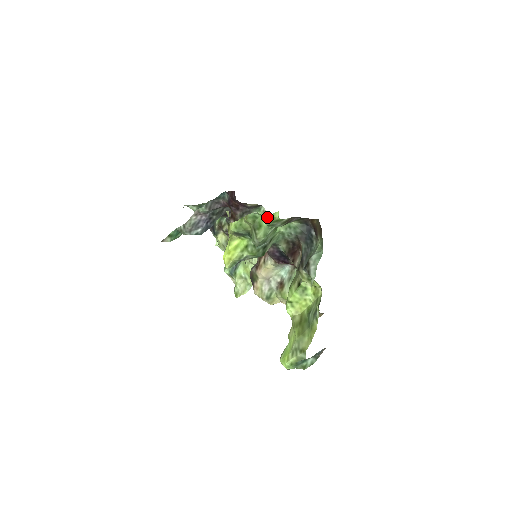
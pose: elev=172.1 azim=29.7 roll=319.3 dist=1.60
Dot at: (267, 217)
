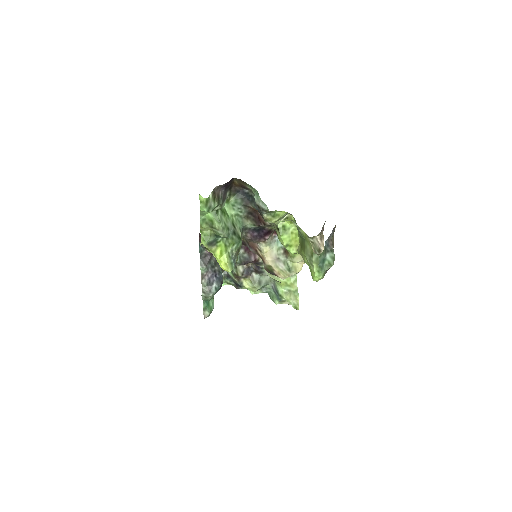
Dot at: (200, 207)
